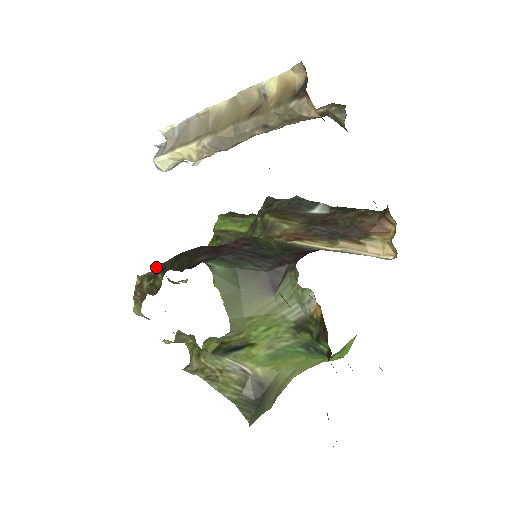
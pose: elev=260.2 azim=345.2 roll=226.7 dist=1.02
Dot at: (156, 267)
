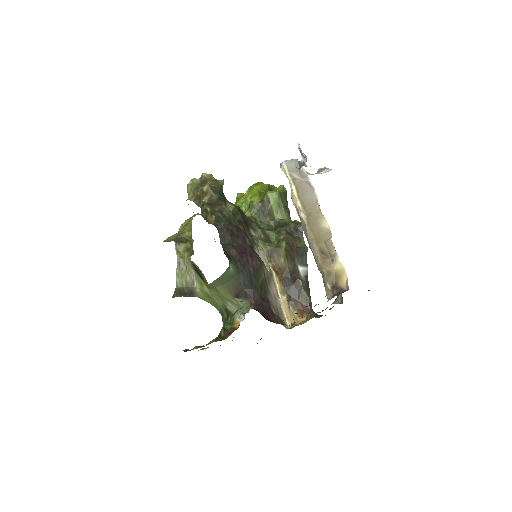
Dot at: (222, 181)
